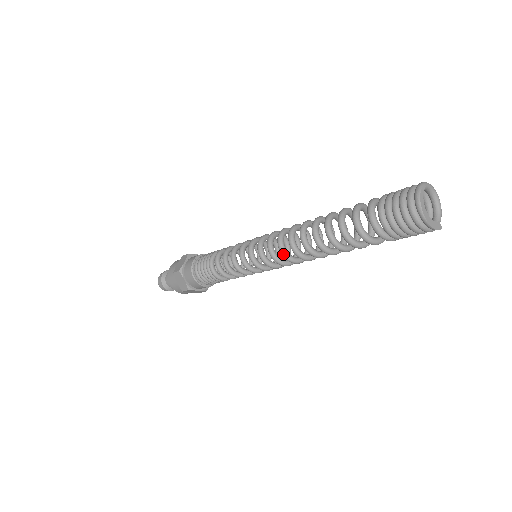
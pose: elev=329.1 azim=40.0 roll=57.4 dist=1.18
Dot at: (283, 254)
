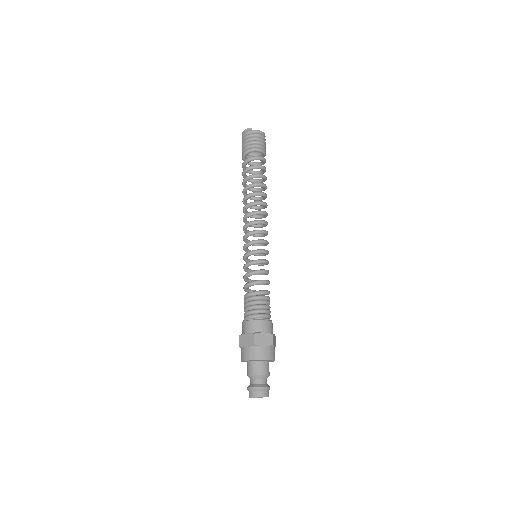
Dot at: (243, 220)
